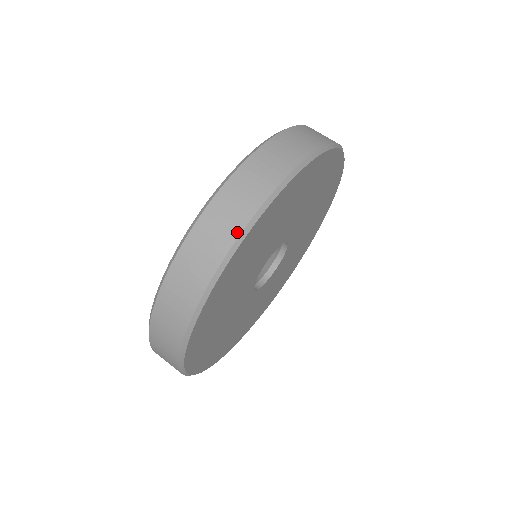
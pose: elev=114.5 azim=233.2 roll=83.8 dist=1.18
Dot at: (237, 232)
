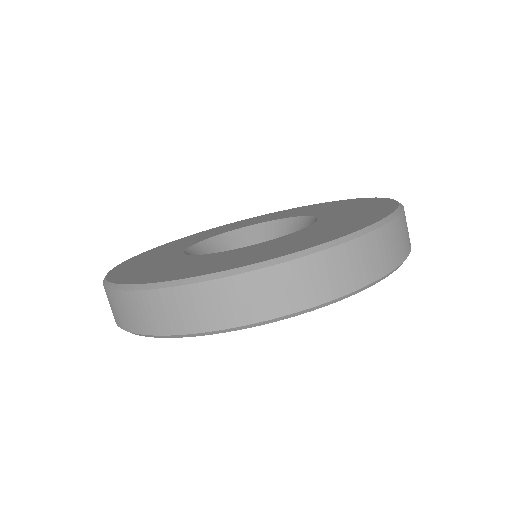
Dot at: (311, 303)
